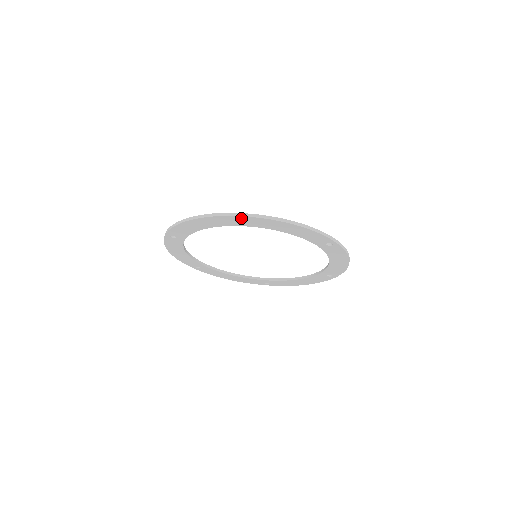
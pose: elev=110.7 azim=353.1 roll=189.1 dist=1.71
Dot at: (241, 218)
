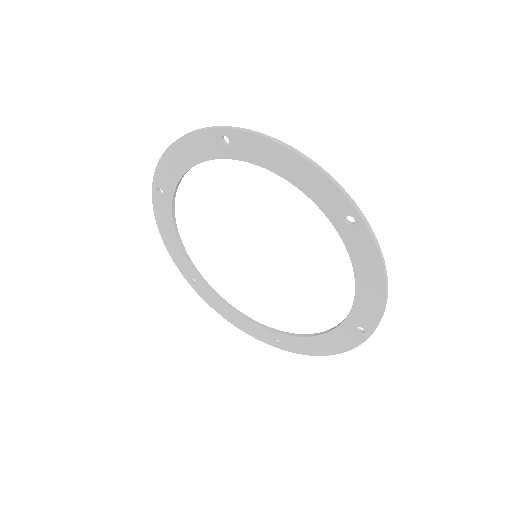
Dot at: (357, 221)
